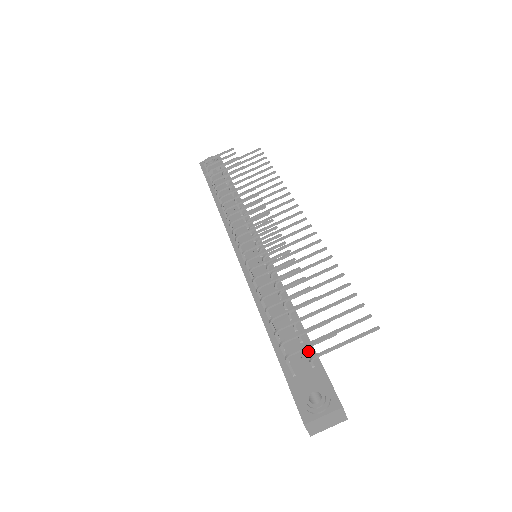
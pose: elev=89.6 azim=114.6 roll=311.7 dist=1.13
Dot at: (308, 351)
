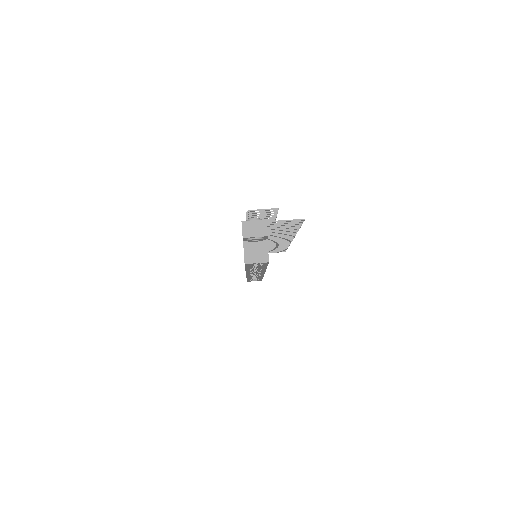
Dot at: occluded
